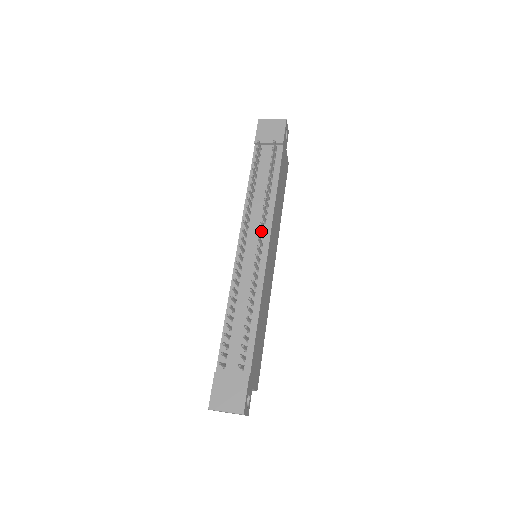
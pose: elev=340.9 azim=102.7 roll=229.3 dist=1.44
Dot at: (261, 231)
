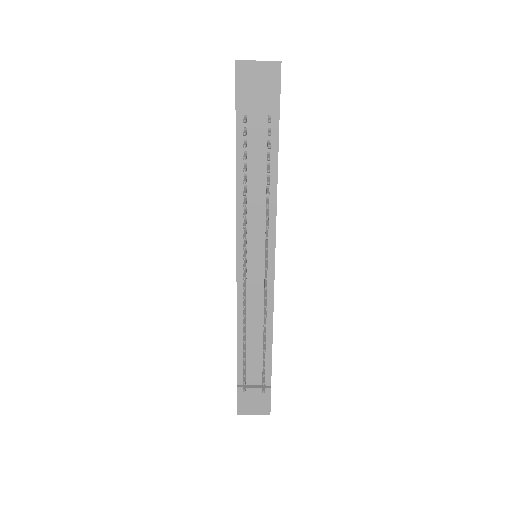
Dot at: (267, 259)
